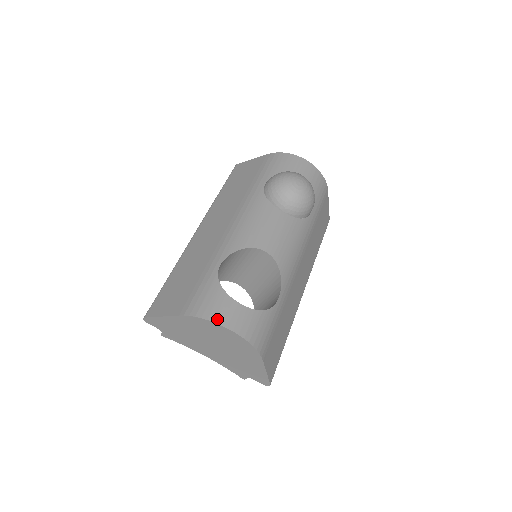
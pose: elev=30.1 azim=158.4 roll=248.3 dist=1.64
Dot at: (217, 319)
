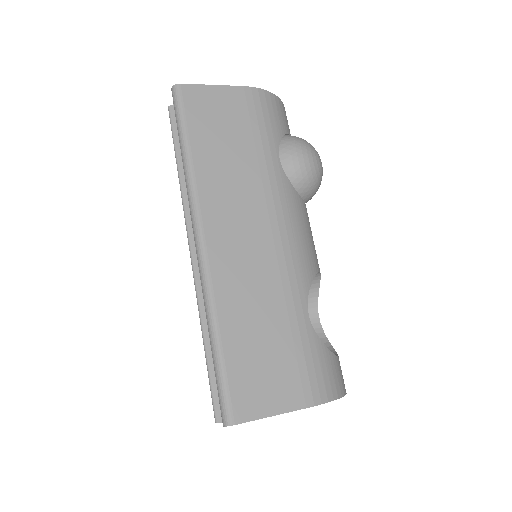
Dot at: (342, 391)
